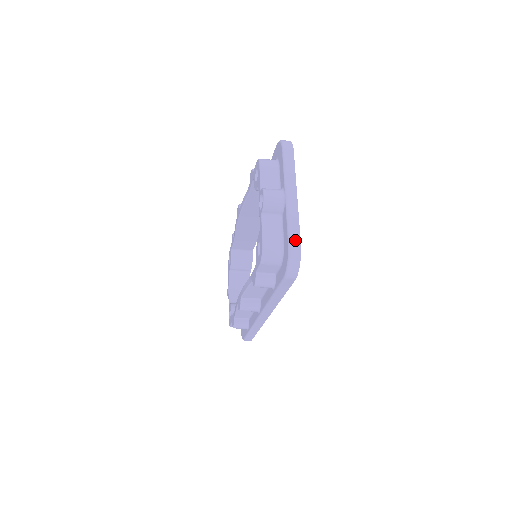
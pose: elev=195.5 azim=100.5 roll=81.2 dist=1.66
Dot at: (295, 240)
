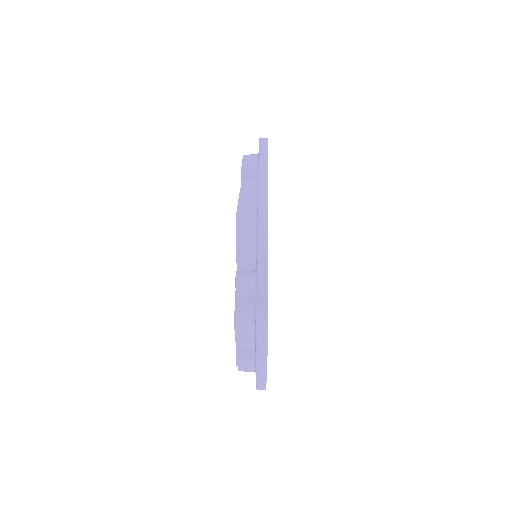
Dot at: (261, 388)
